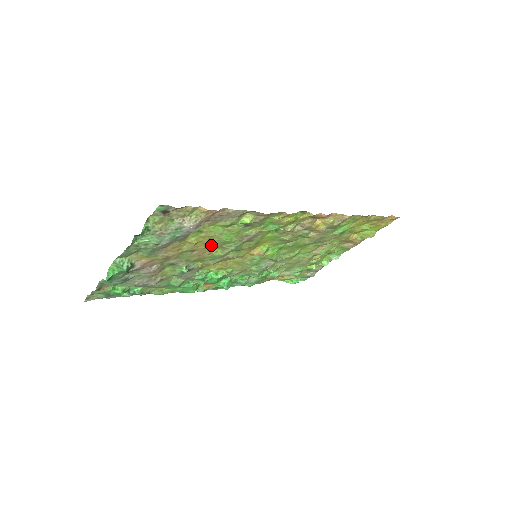
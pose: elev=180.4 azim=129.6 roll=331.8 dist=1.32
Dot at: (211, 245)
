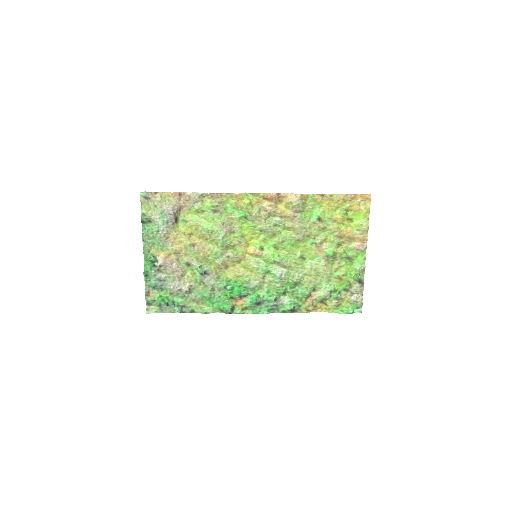
Dot at: (204, 238)
